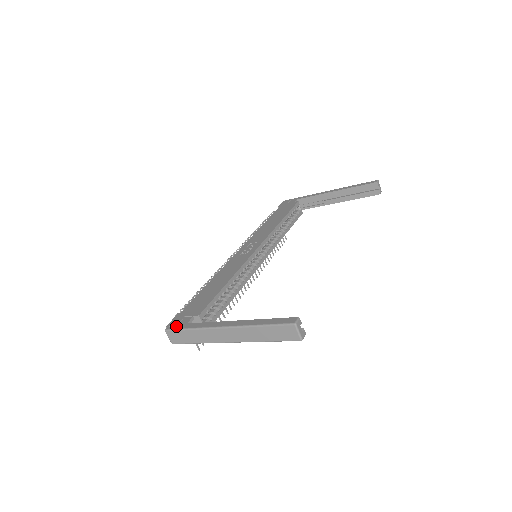
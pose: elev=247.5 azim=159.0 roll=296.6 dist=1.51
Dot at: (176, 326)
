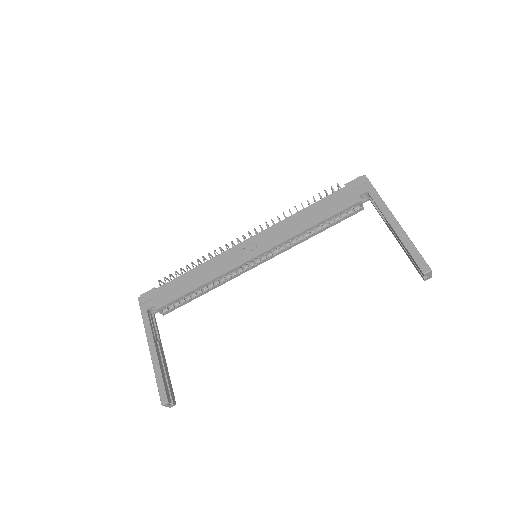
Dot at: (142, 304)
